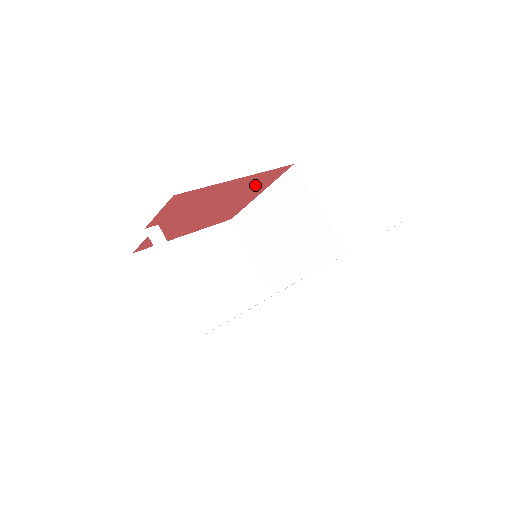
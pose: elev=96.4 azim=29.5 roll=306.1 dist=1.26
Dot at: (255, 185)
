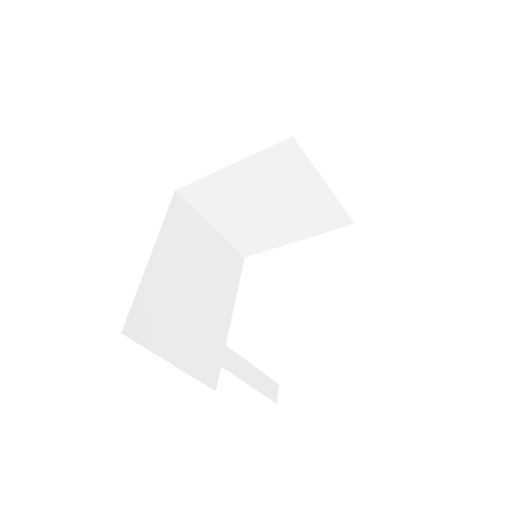
Dot at: occluded
